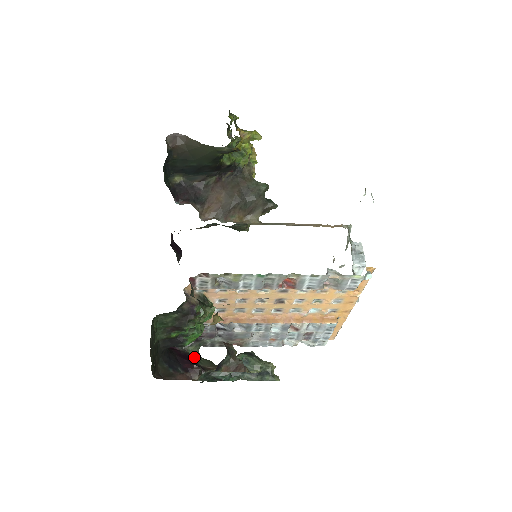
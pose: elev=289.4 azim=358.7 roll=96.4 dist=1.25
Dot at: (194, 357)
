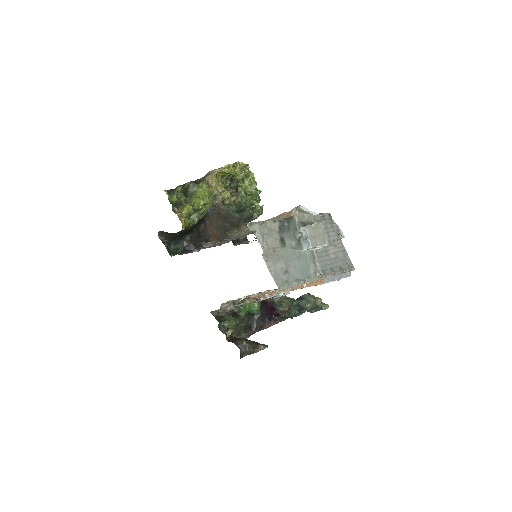
Dot at: (278, 304)
